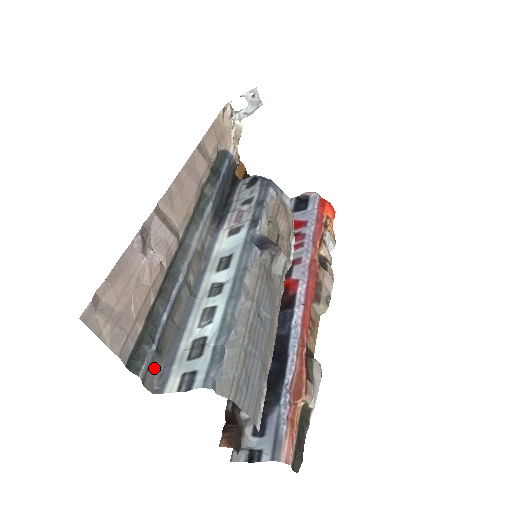
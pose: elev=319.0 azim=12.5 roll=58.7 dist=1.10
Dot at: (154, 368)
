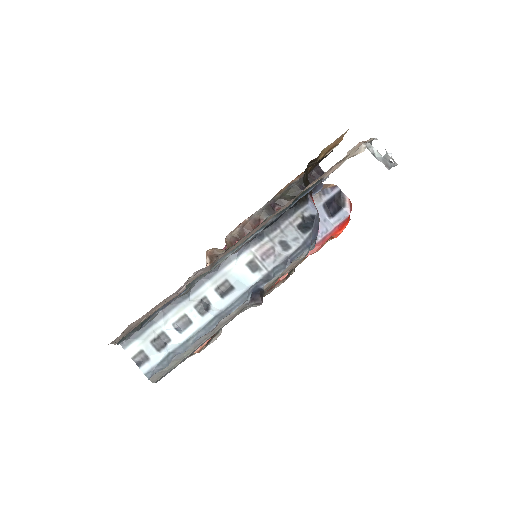
Dot at: occluded
